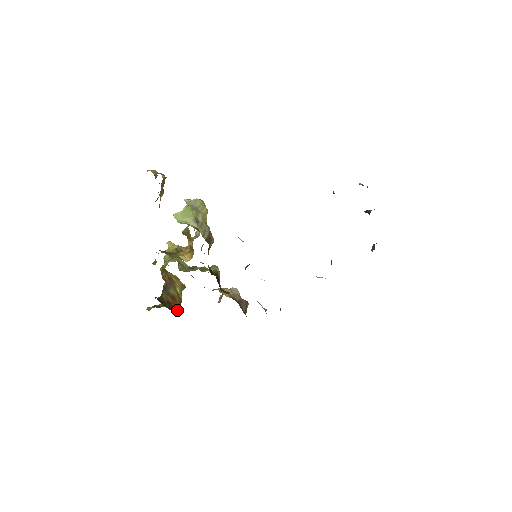
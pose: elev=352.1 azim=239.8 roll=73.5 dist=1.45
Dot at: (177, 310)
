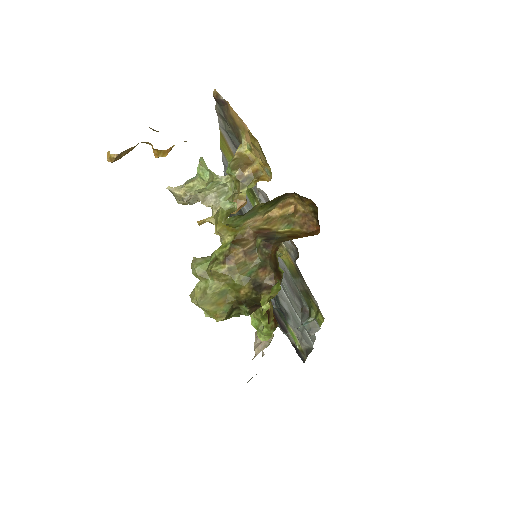
Dot at: occluded
